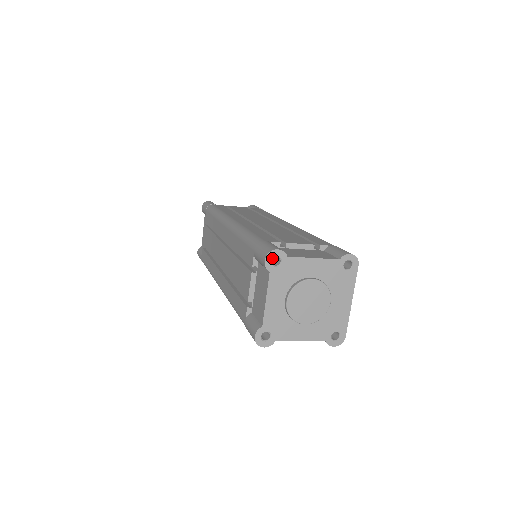
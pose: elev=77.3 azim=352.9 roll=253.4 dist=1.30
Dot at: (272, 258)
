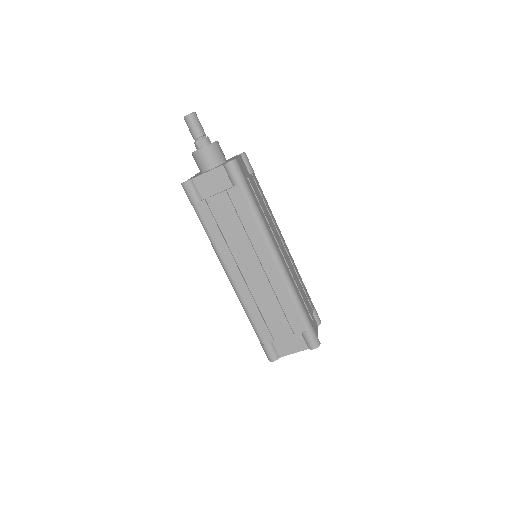
Dot at: (316, 346)
